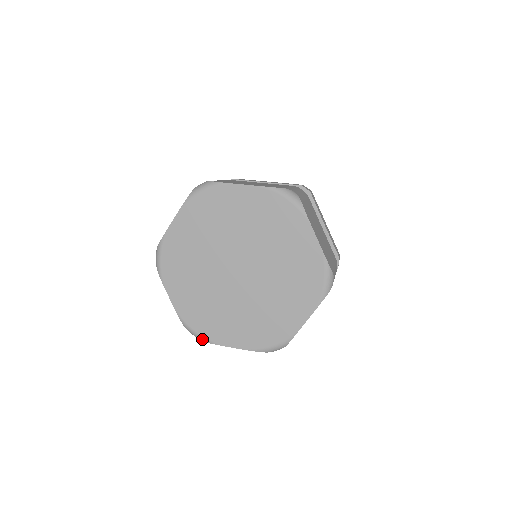
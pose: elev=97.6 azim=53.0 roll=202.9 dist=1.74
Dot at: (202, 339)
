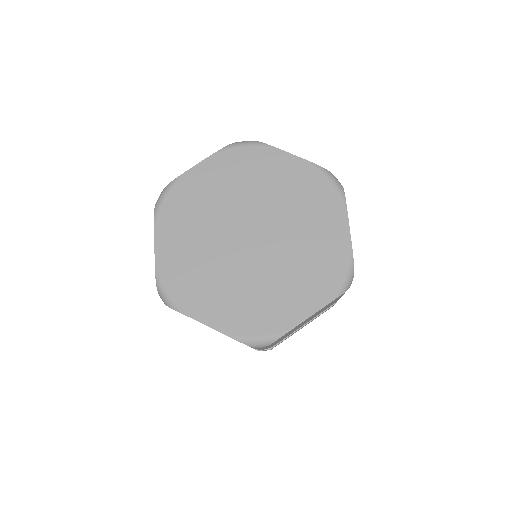
Dot at: (272, 339)
